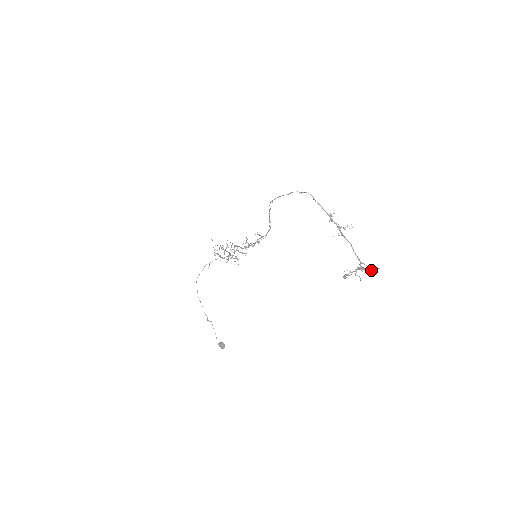
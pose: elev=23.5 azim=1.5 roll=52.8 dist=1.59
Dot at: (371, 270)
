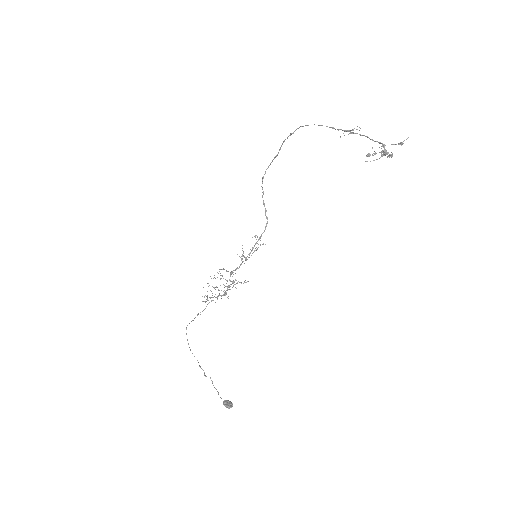
Dot at: (399, 144)
